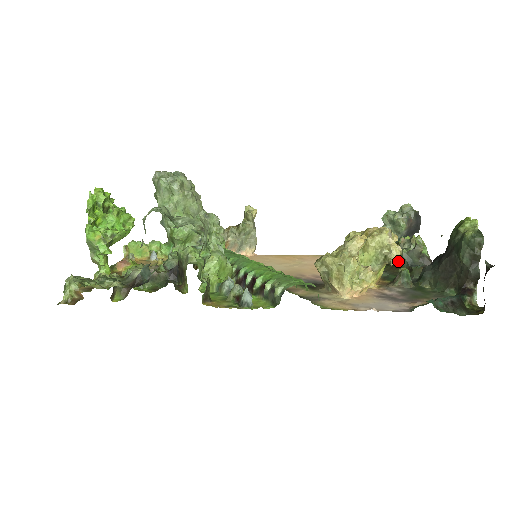
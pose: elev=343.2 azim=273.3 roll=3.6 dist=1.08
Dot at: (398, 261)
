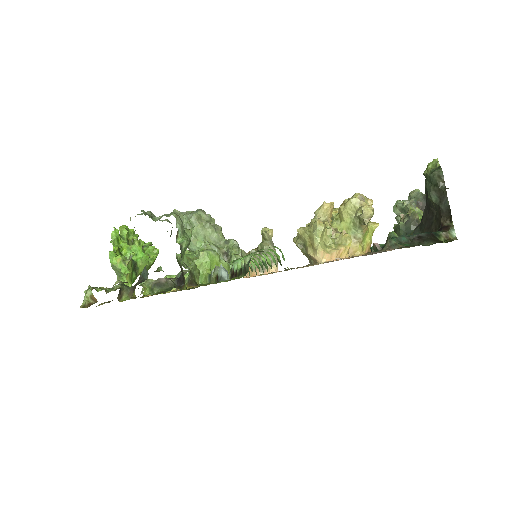
Dot at: occluded
